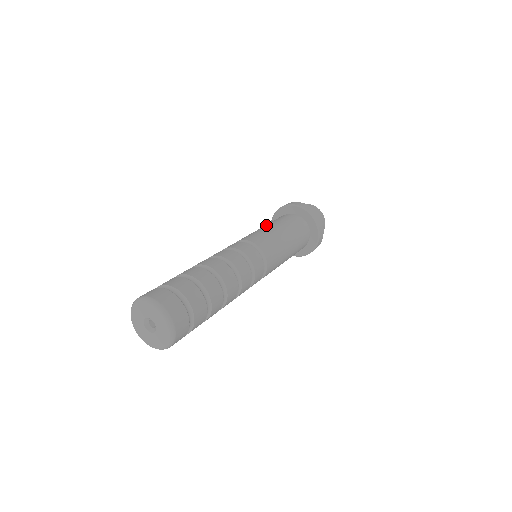
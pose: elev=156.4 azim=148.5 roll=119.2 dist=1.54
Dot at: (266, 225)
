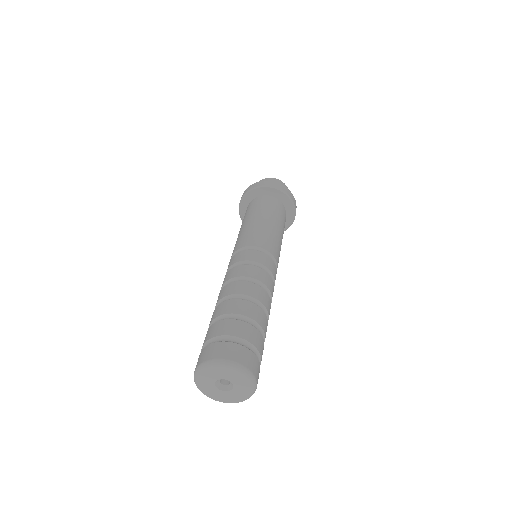
Dot at: (261, 217)
